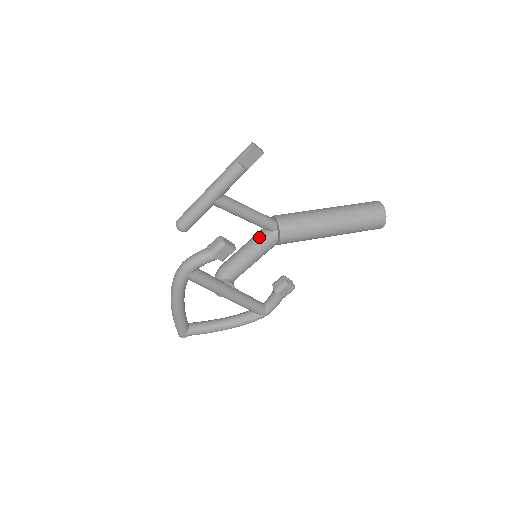
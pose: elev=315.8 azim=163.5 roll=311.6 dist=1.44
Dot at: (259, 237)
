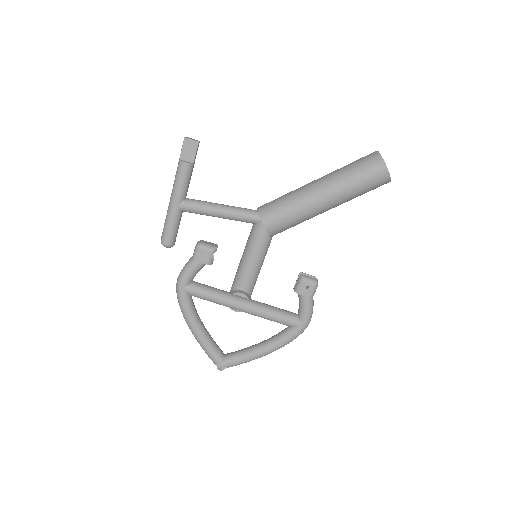
Dot at: (250, 234)
